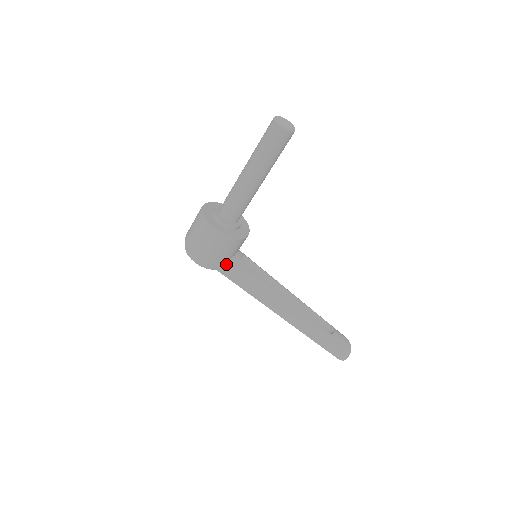
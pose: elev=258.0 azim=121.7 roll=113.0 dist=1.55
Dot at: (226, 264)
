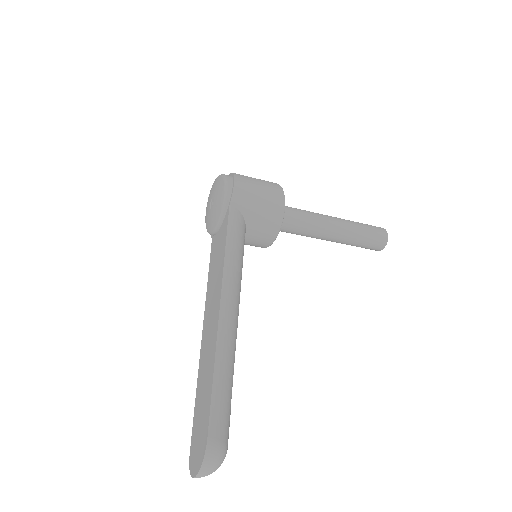
Dot at: (241, 215)
